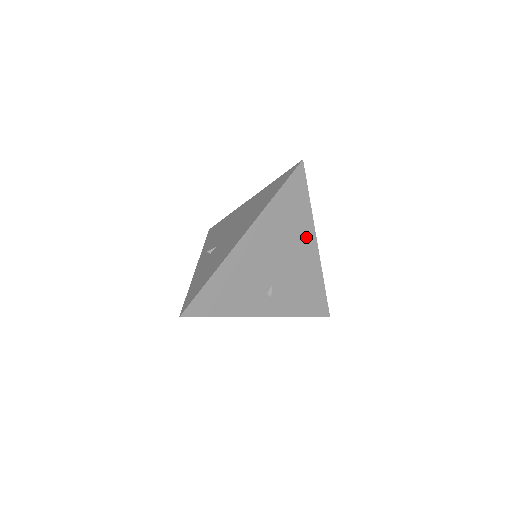
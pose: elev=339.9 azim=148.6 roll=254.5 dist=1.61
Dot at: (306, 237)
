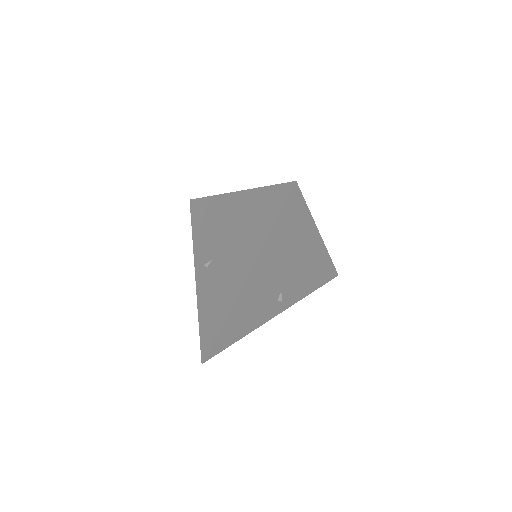
Dot at: (309, 239)
